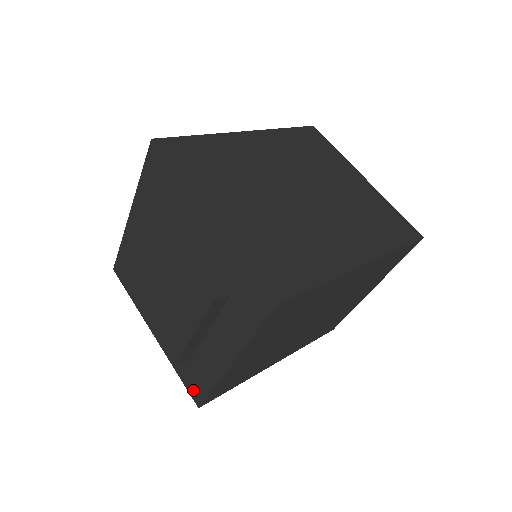
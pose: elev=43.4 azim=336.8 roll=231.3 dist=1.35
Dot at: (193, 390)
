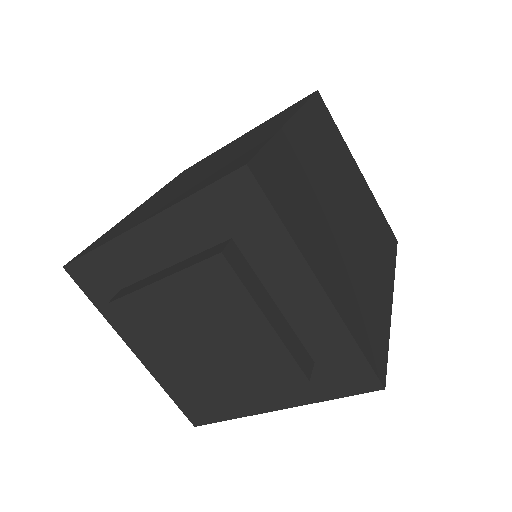
Dot at: (193, 413)
